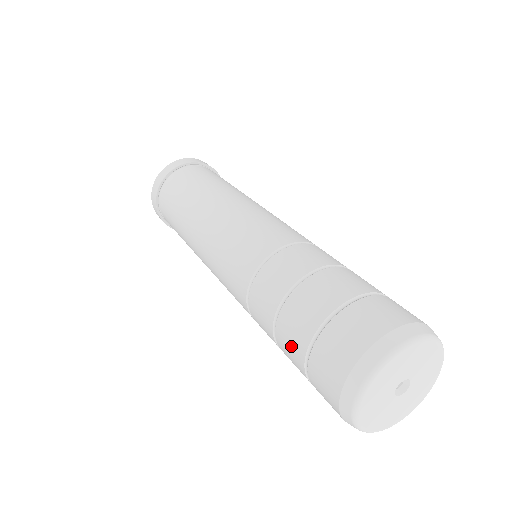
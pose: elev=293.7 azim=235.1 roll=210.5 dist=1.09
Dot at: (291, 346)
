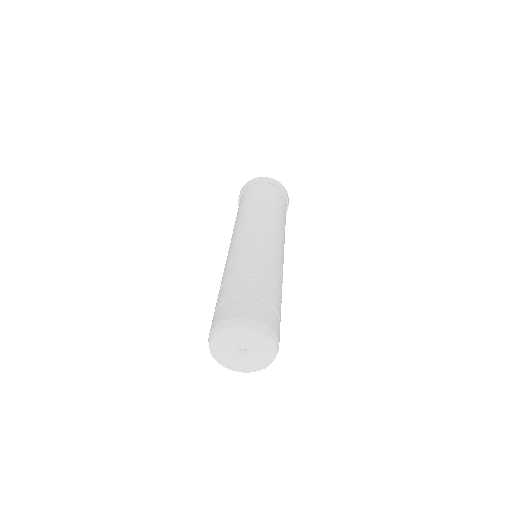
Dot at: (218, 300)
